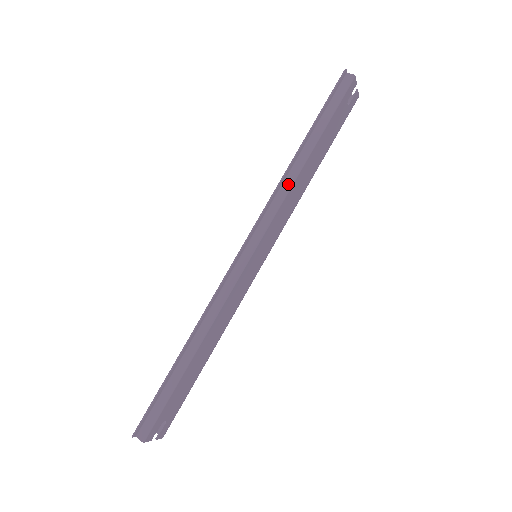
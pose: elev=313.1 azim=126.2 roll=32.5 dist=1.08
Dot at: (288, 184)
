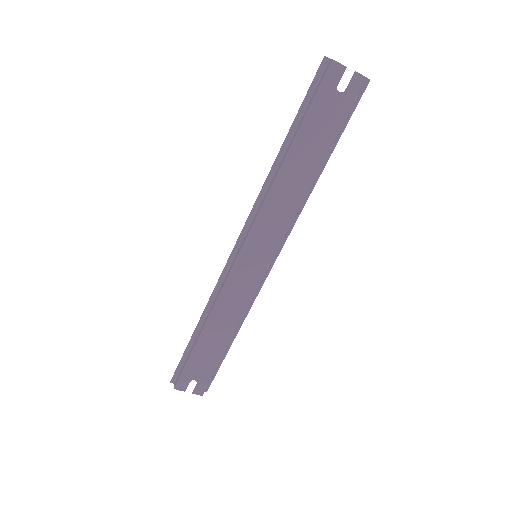
Dot at: (270, 187)
